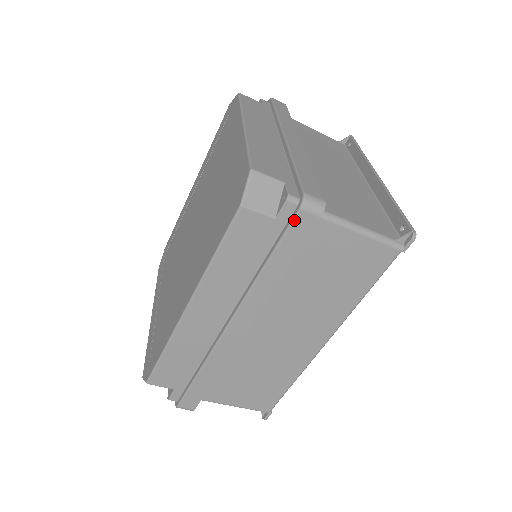
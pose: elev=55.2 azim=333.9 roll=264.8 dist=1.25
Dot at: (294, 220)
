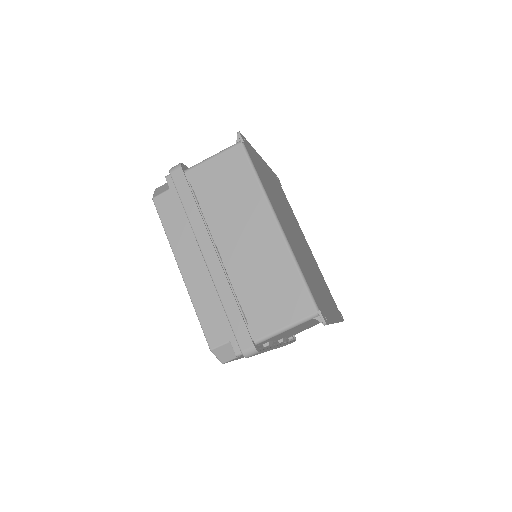
Dot at: (173, 179)
